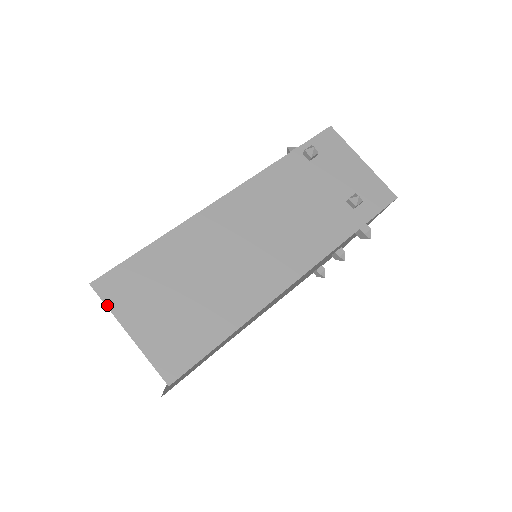
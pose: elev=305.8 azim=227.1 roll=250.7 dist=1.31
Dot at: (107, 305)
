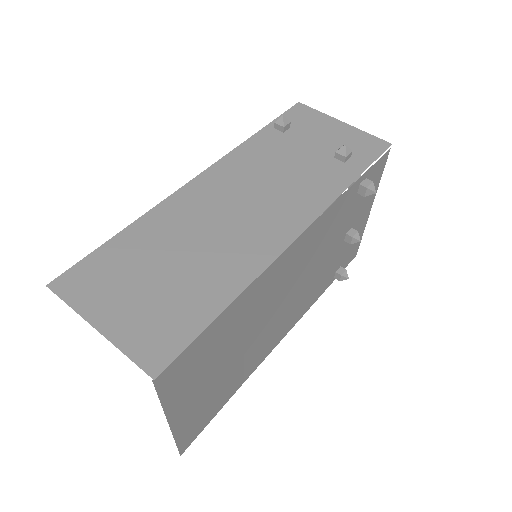
Dot at: (68, 303)
